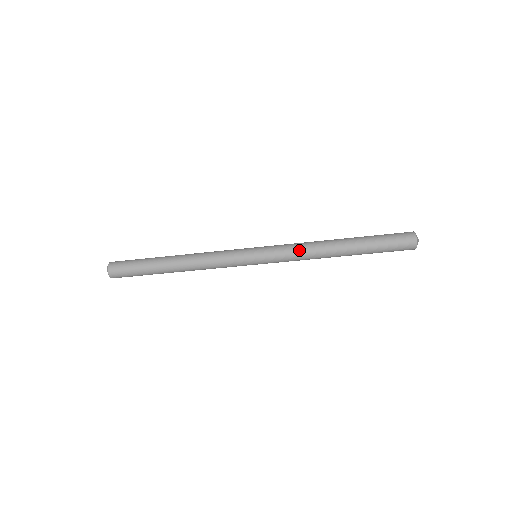
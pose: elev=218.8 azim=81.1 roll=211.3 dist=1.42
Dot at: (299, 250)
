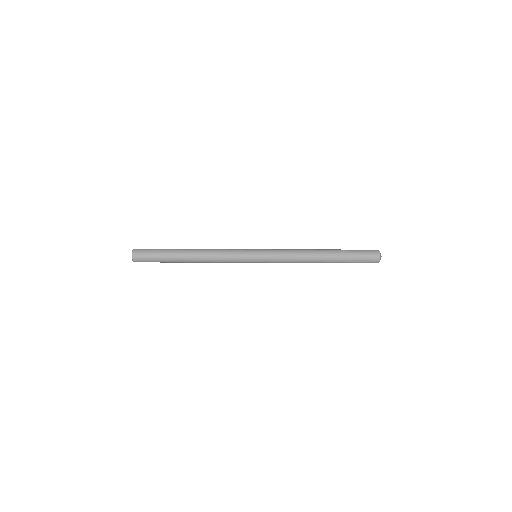
Dot at: (291, 254)
